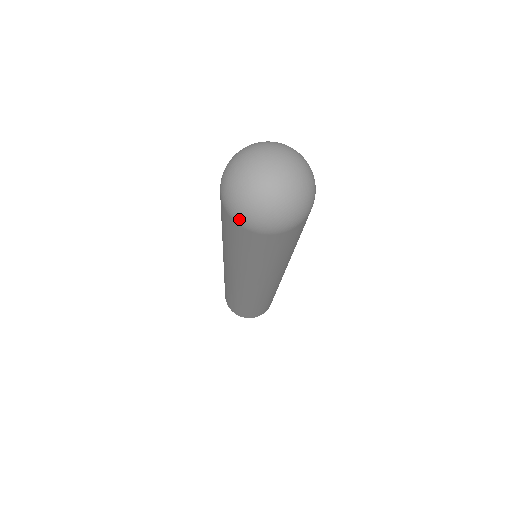
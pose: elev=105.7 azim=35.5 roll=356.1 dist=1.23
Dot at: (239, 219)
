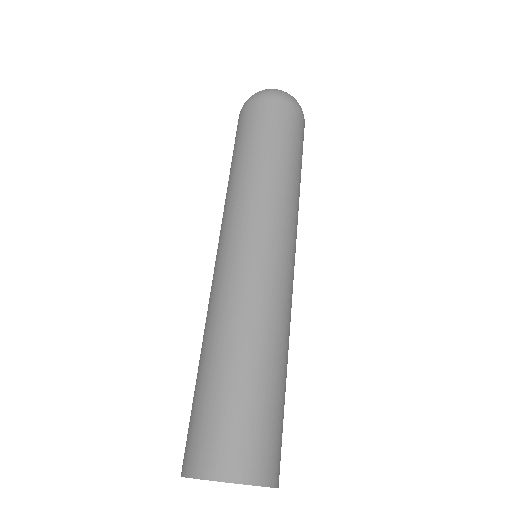
Dot at: (279, 94)
